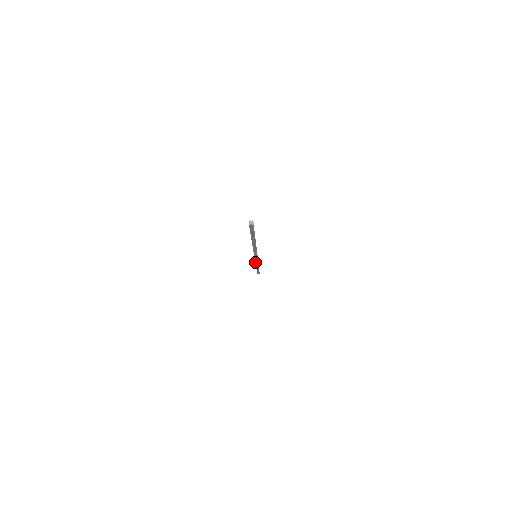
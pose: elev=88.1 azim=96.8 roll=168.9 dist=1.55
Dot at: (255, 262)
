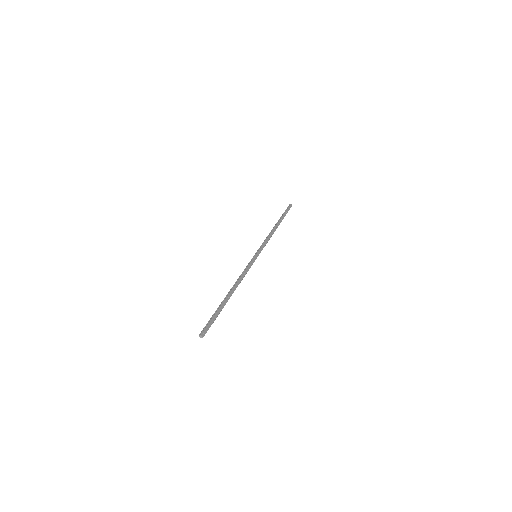
Dot at: (265, 243)
